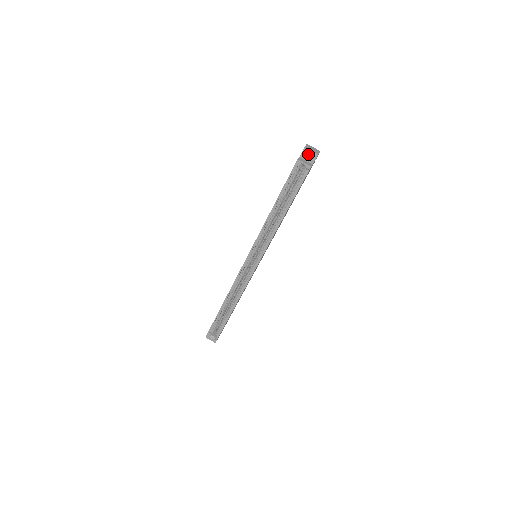
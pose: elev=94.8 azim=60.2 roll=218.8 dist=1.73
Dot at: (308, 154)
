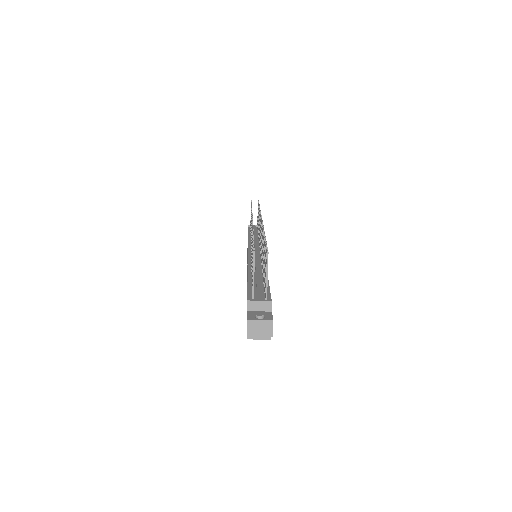
Dot at: occluded
